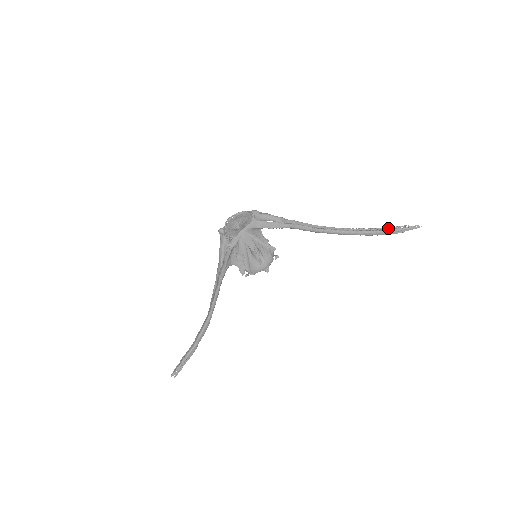
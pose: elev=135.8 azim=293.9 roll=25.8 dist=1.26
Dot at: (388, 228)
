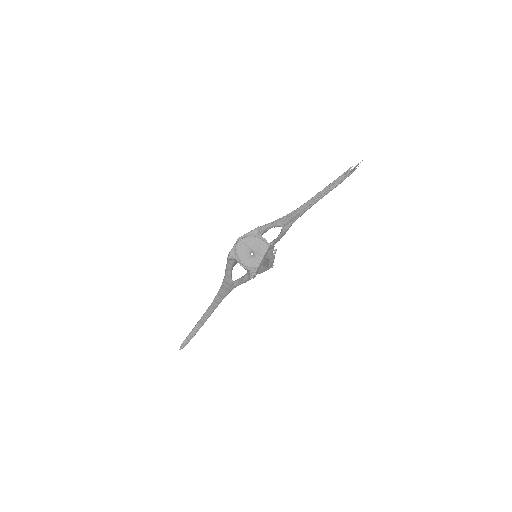
Dot at: (342, 176)
